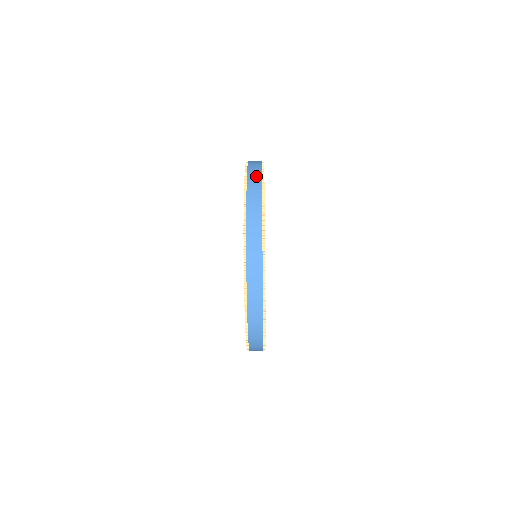
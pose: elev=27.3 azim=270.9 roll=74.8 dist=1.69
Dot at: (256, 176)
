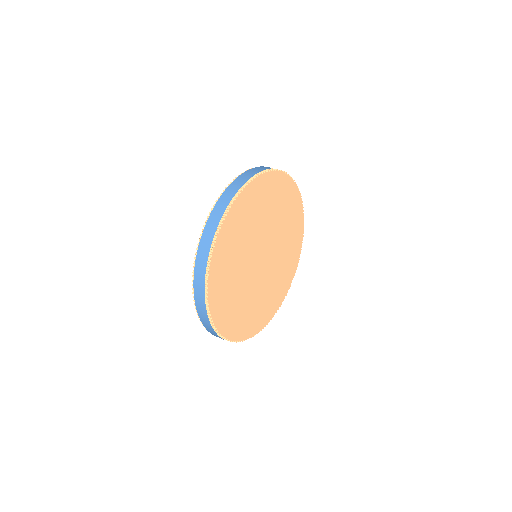
Dot at: (200, 298)
